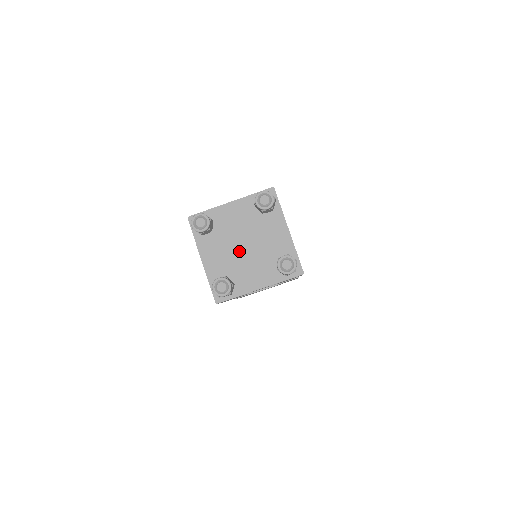
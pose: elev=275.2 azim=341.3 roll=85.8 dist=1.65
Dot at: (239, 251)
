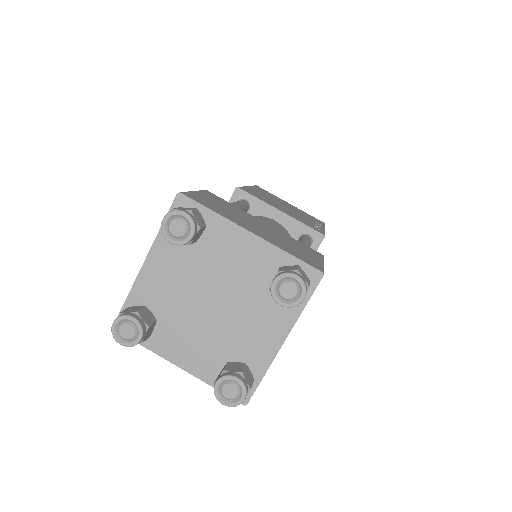
Dot at: (213, 316)
